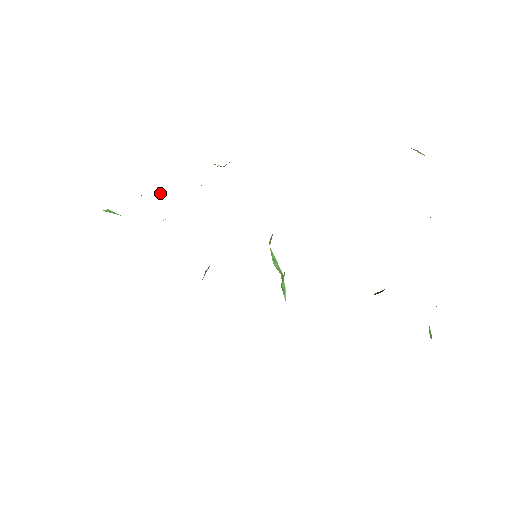
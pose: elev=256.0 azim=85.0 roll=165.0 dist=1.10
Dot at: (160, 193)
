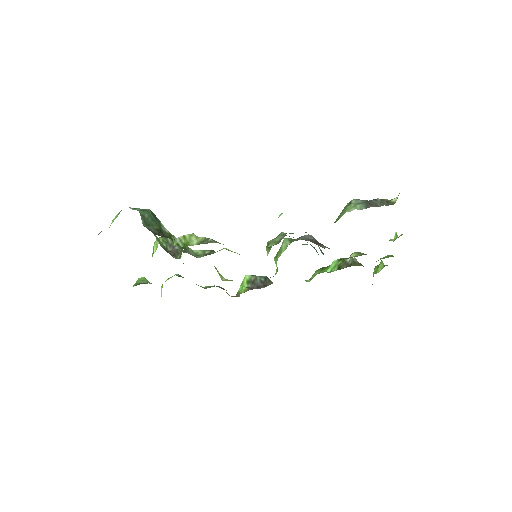
Dot at: (176, 242)
